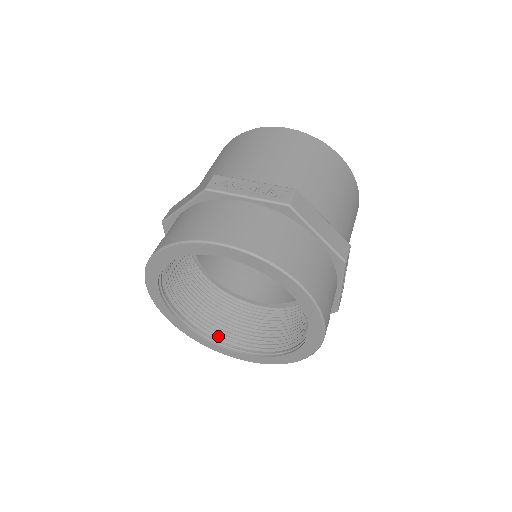
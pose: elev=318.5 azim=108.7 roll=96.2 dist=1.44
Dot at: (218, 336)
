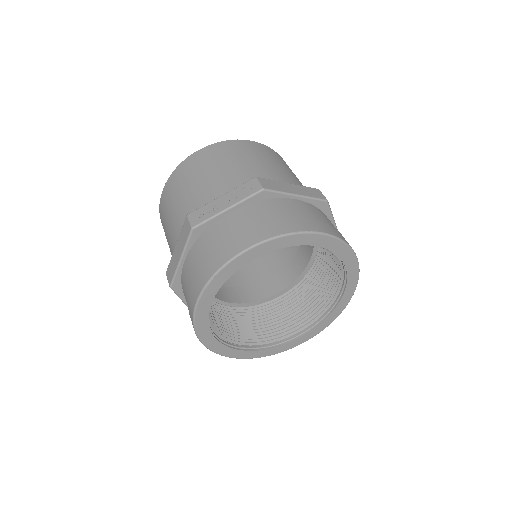
Dot at: (277, 338)
